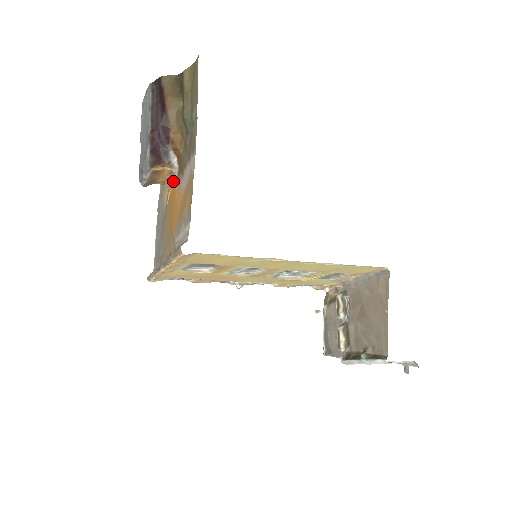
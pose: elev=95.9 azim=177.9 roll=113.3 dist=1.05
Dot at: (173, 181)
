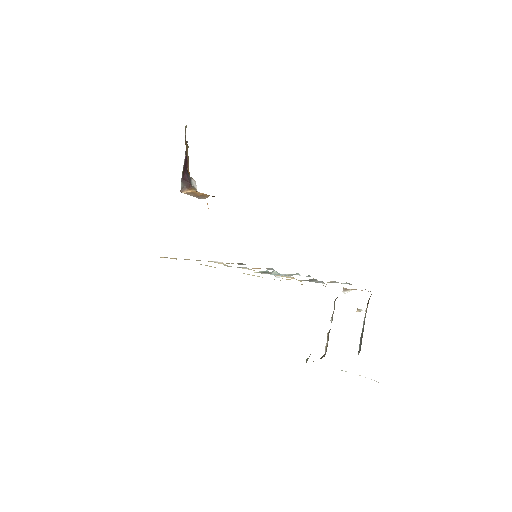
Dot at: occluded
